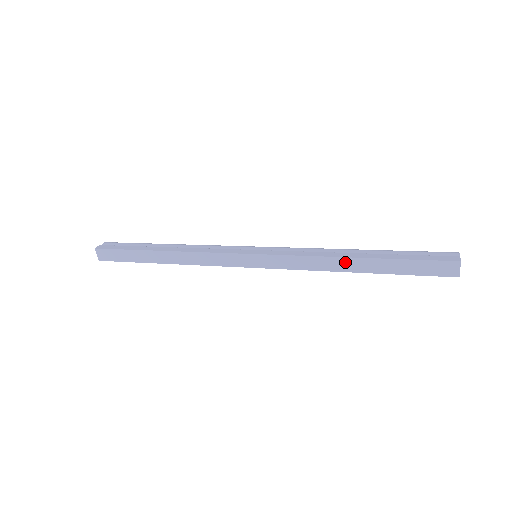
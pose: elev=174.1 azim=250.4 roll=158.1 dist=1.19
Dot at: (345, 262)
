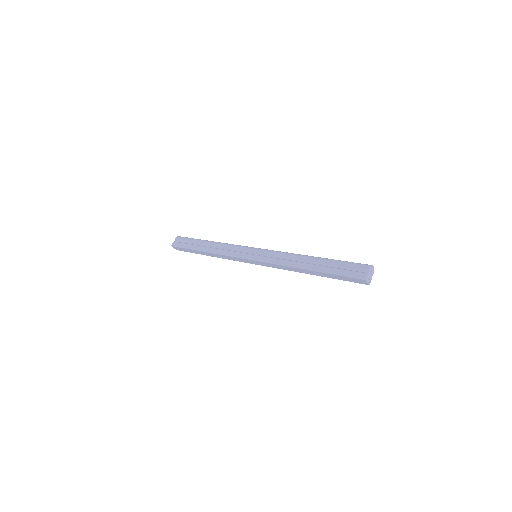
Dot at: (302, 270)
